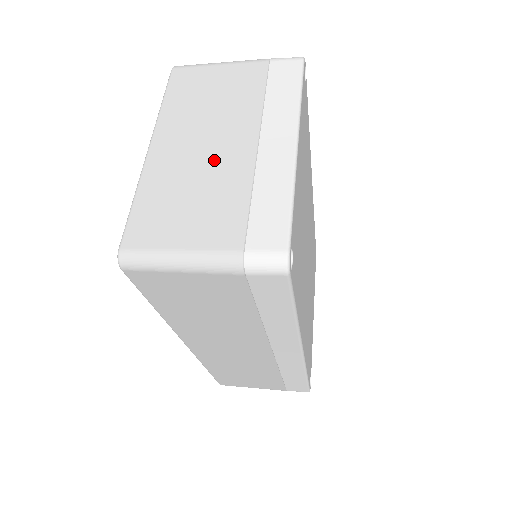
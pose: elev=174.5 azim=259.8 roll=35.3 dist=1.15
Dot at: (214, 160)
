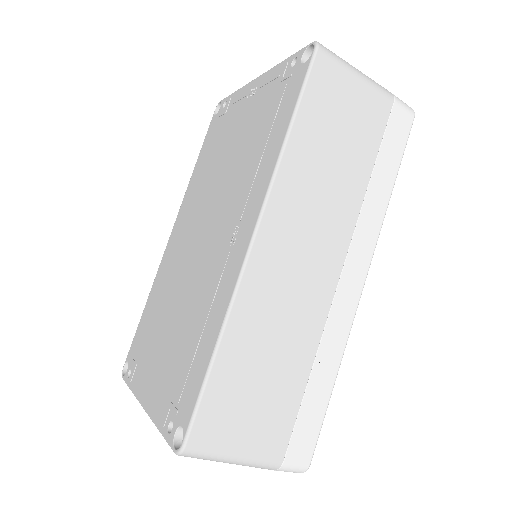
Dot at: occluded
